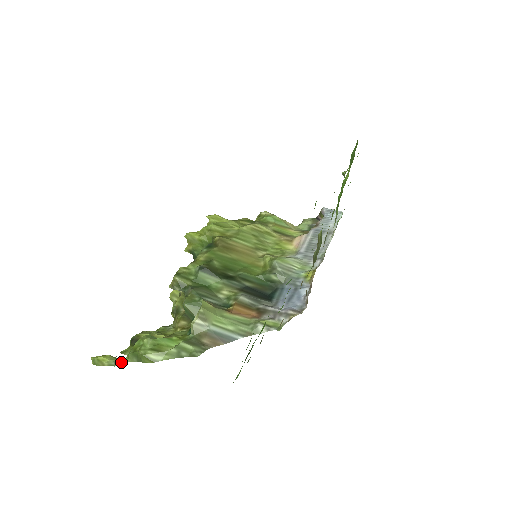
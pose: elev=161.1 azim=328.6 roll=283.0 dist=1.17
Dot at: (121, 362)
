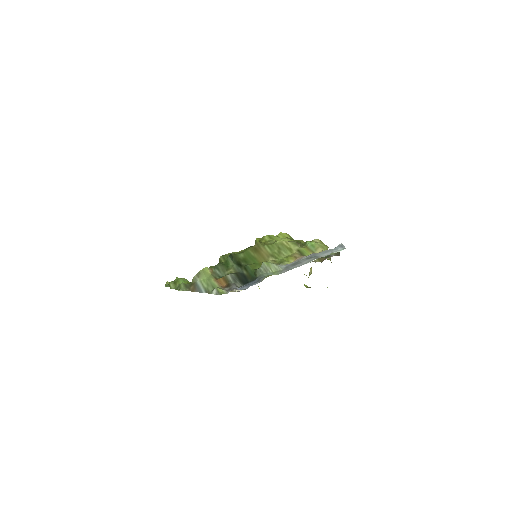
Dot at: (168, 286)
